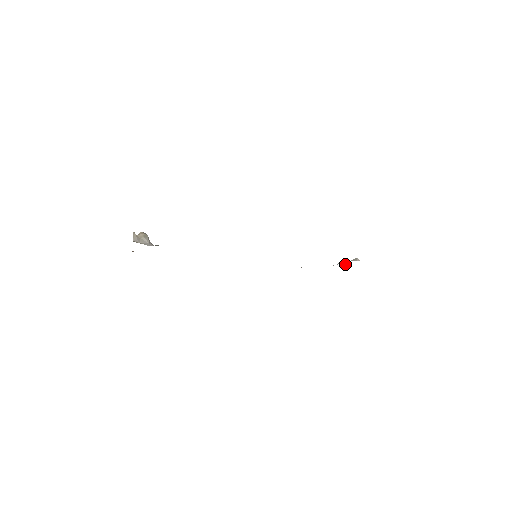
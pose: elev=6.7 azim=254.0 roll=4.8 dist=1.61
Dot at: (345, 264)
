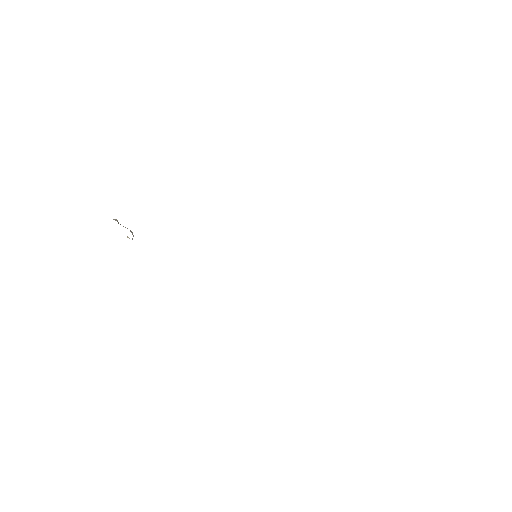
Dot at: occluded
